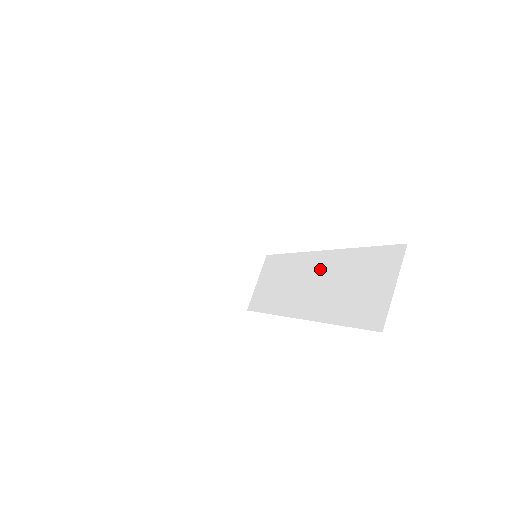
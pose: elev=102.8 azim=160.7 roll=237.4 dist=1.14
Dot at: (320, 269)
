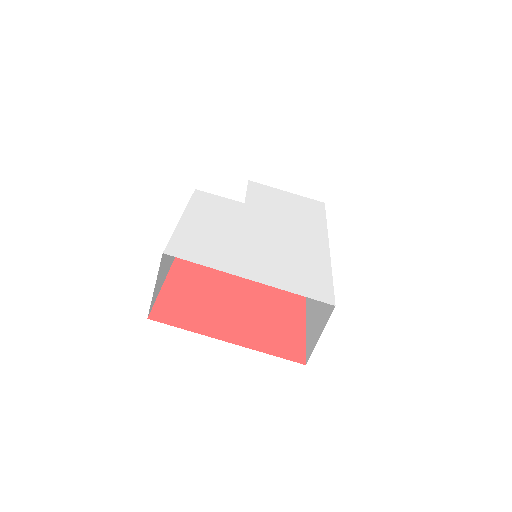
Dot at: occluded
